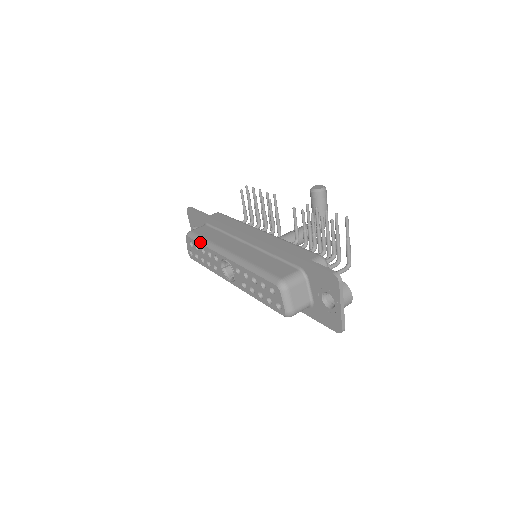
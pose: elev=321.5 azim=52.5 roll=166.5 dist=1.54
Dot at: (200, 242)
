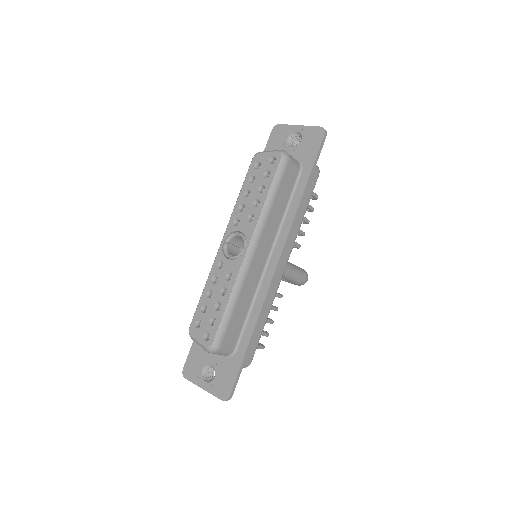
Dot at: occluded
